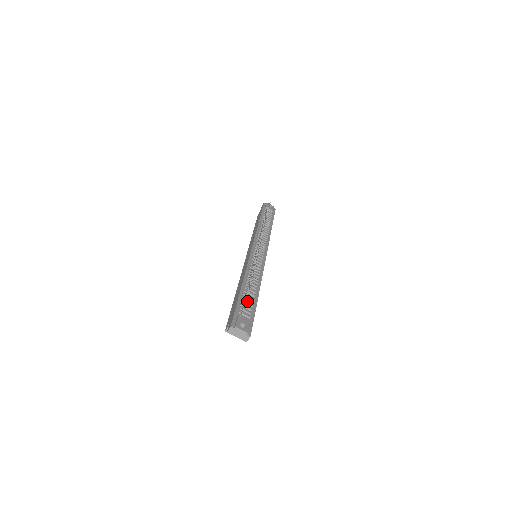
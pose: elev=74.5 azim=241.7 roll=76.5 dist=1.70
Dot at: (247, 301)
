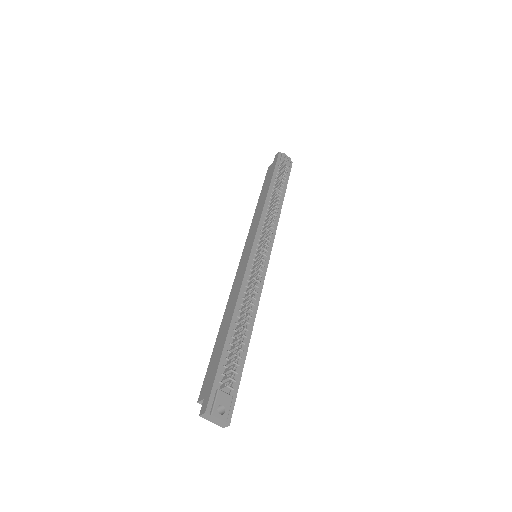
Dot at: (233, 373)
